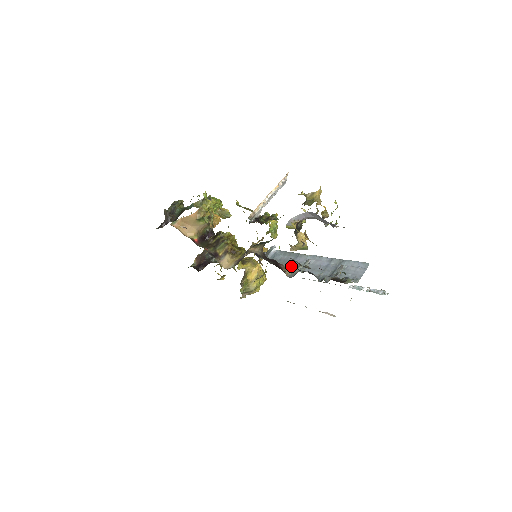
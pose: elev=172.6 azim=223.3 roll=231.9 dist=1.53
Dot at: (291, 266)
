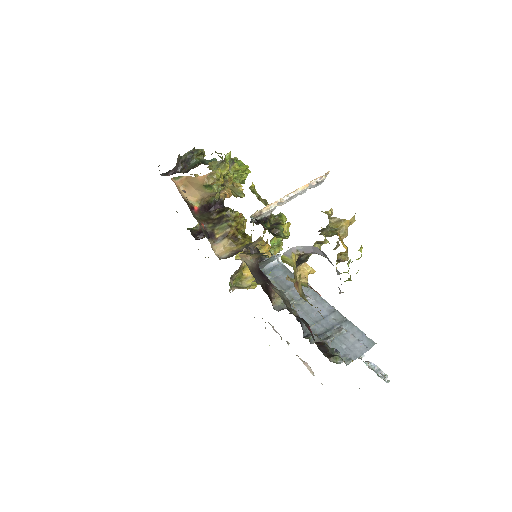
Dot at: occluded
